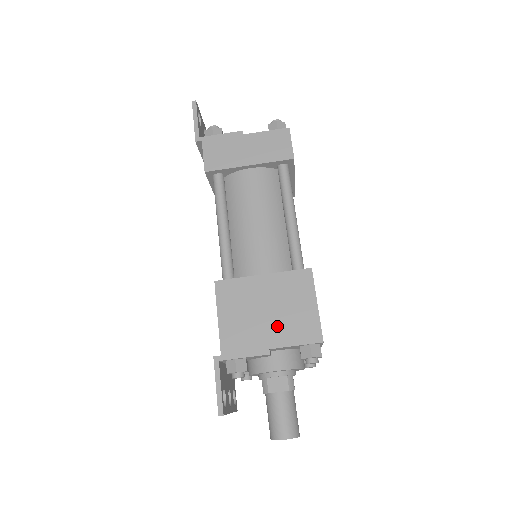
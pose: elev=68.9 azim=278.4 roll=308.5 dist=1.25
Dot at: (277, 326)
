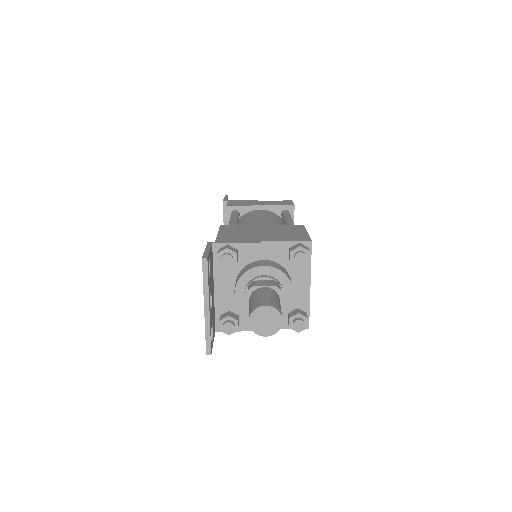
Dot at: (270, 236)
